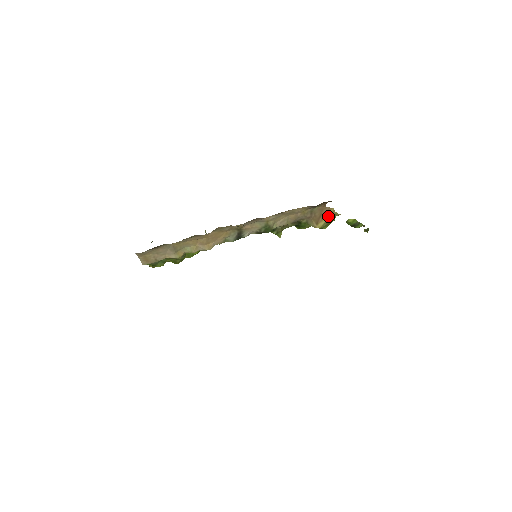
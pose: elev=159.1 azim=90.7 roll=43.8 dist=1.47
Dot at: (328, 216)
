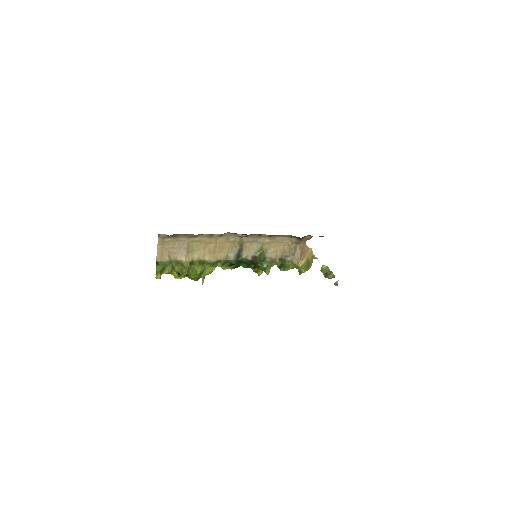
Dot at: (307, 256)
